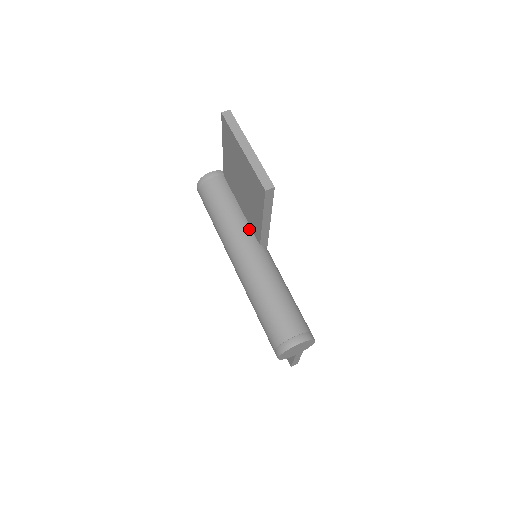
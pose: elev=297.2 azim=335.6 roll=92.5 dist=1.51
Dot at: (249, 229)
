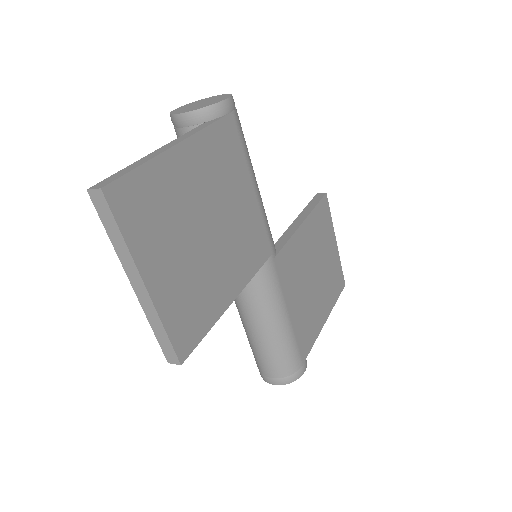
Dot at: occluded
